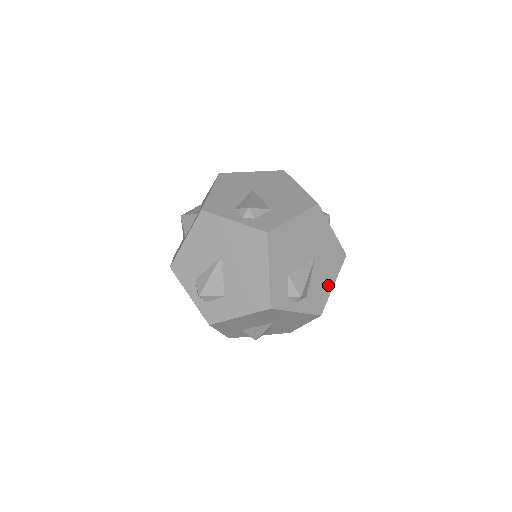
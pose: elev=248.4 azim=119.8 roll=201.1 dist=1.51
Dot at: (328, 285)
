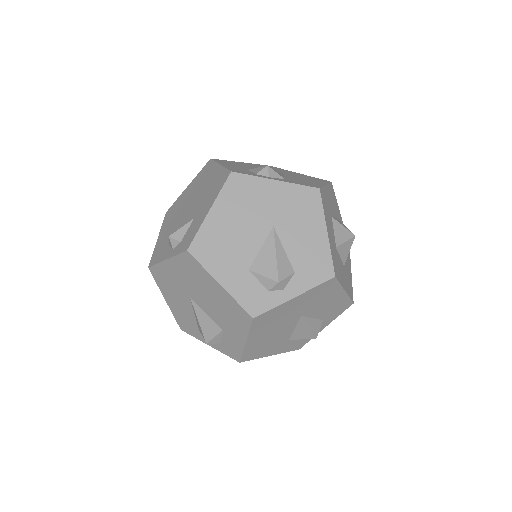
Dot at: (318, 239)
